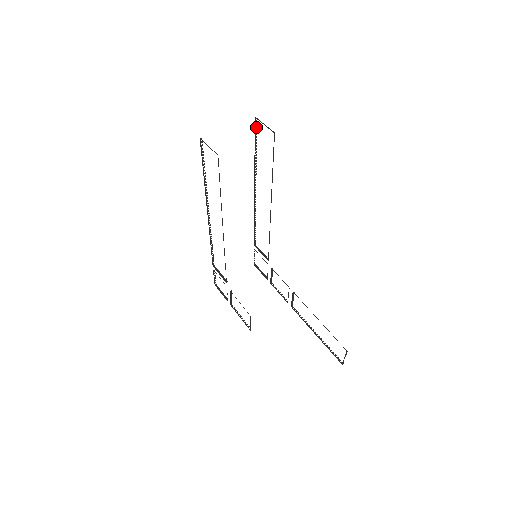
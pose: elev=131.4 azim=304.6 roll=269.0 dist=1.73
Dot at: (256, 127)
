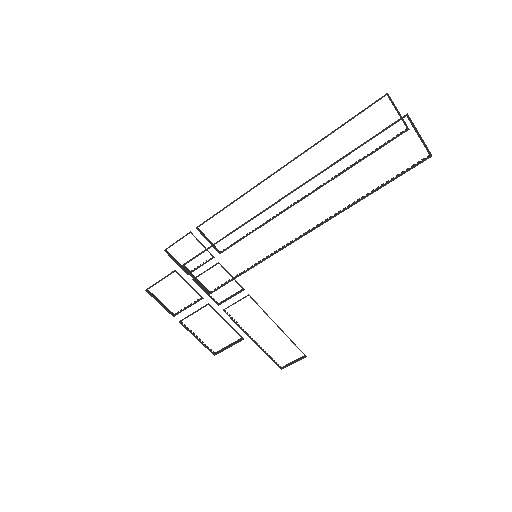
Dot at: (373, 103)
